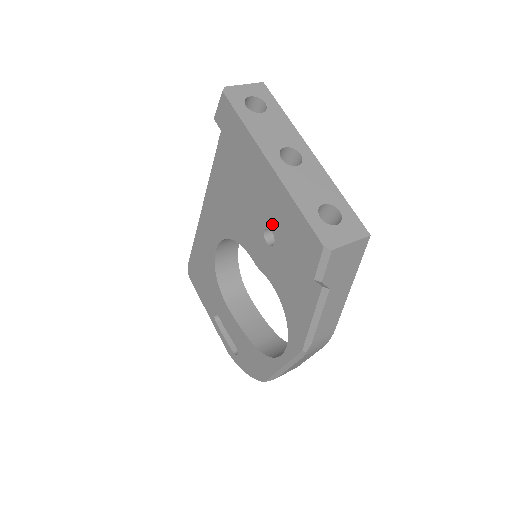
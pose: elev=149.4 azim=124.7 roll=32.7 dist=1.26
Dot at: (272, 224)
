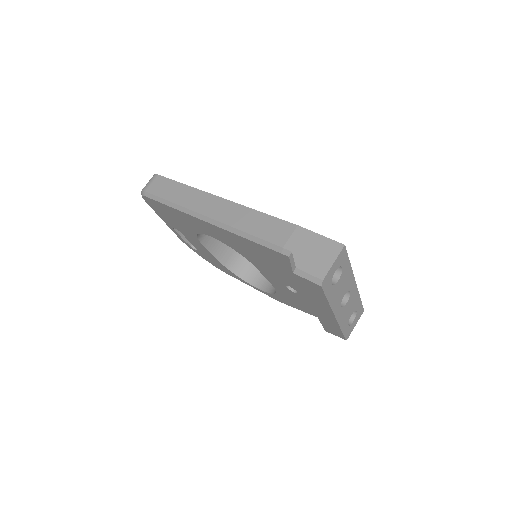
Dot at: (301, 293)
